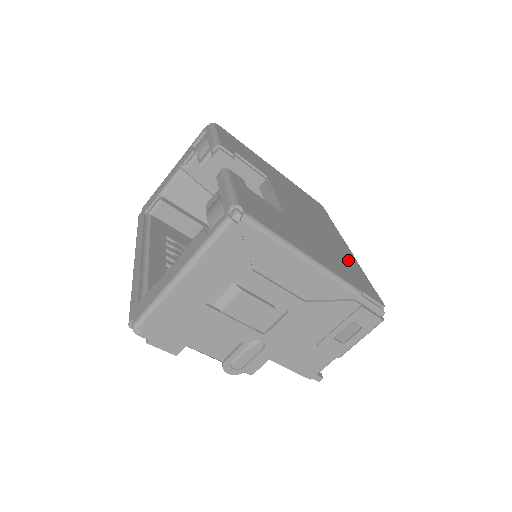
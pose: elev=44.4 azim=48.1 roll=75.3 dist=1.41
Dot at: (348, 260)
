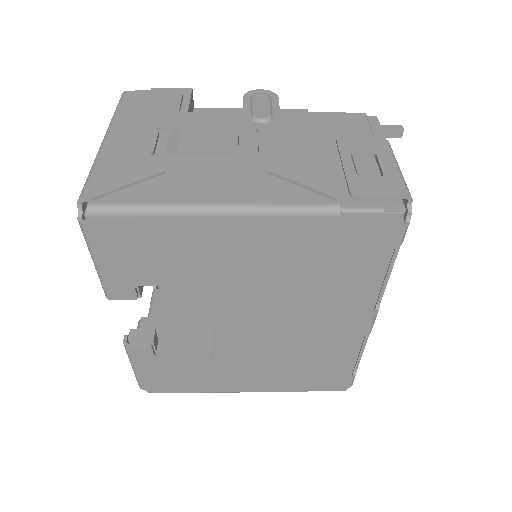
Dot at: (328, 356)
